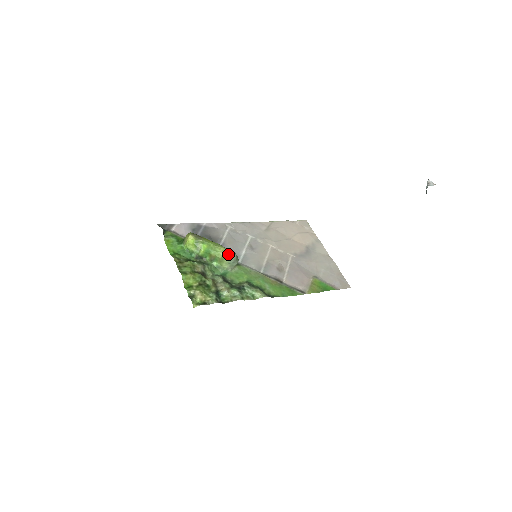
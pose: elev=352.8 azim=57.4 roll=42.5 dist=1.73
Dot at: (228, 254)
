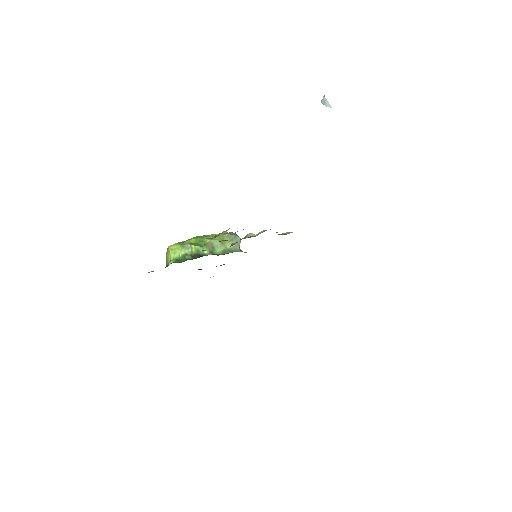
Dot at: (223, 234)
